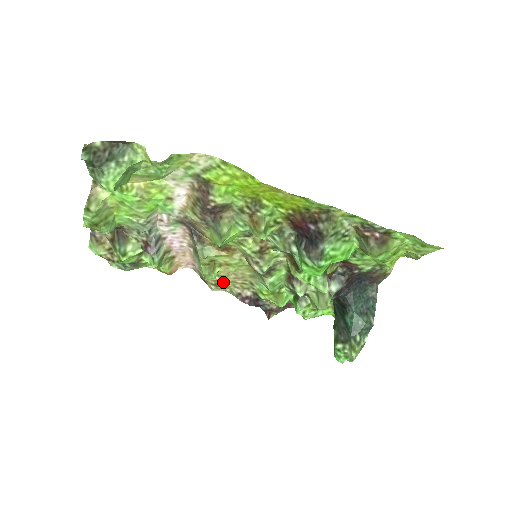
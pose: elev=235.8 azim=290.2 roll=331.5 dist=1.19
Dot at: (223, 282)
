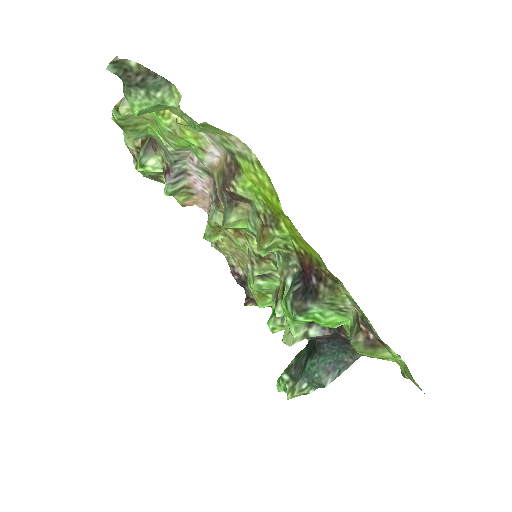
Dot at: (224, 247)
